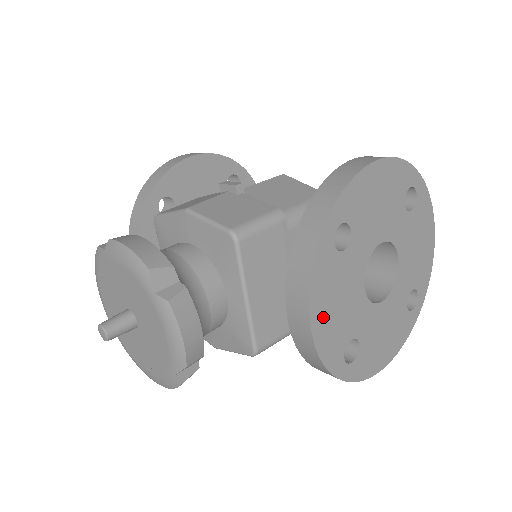
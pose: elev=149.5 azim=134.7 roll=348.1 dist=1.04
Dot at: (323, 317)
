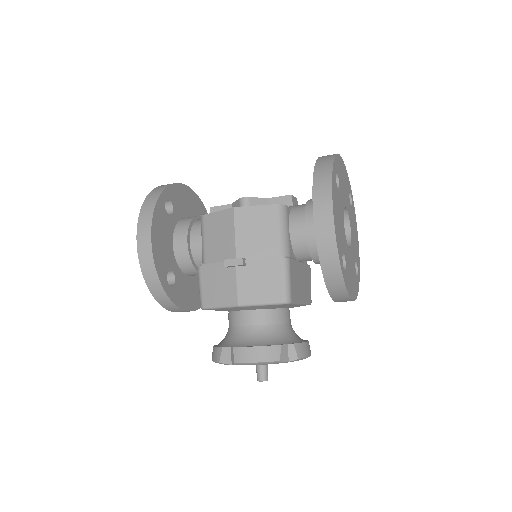
Dot at: (353, 290)
